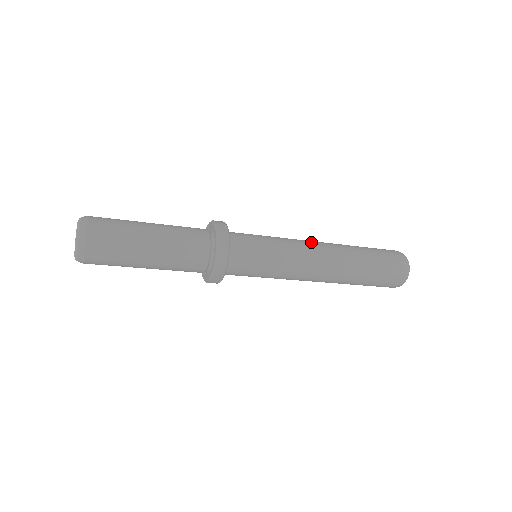
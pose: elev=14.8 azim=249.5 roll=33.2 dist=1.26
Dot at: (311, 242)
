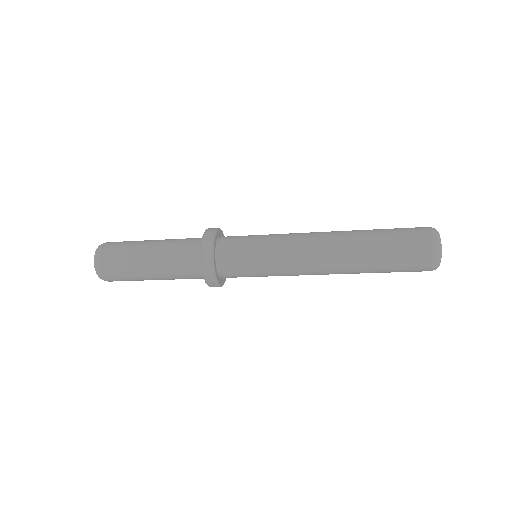
Dot at: occluded
